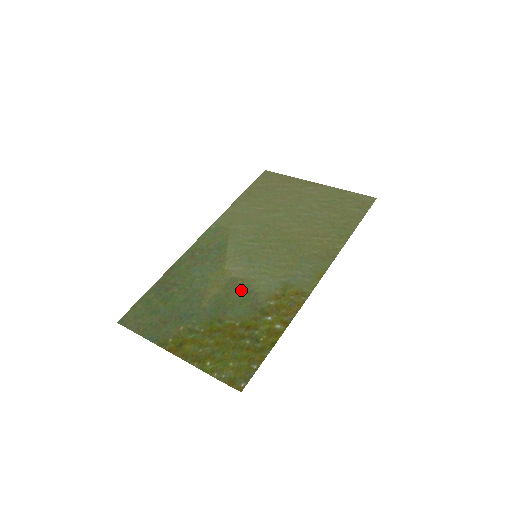
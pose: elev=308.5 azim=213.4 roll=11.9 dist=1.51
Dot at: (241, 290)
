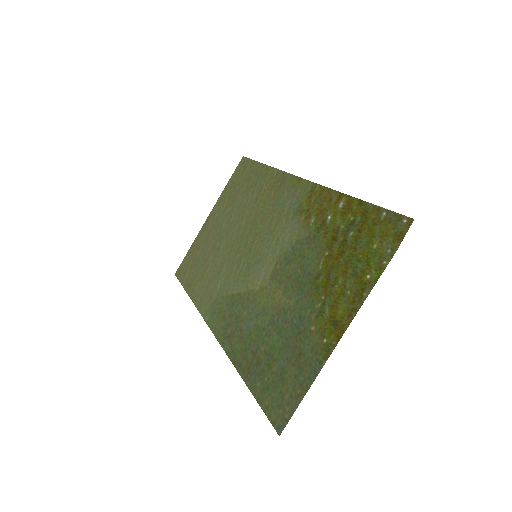
Dot at: (288, 261)
